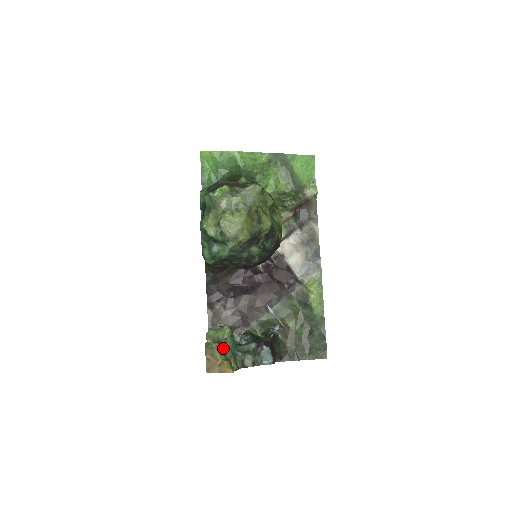
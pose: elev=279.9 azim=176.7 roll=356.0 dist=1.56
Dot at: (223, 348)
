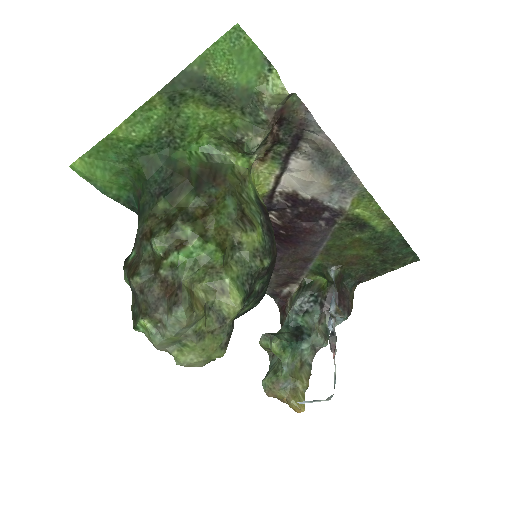
Dot at: (281, 385)
